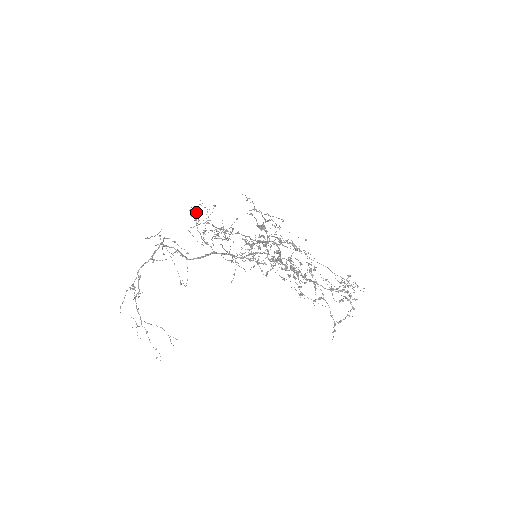
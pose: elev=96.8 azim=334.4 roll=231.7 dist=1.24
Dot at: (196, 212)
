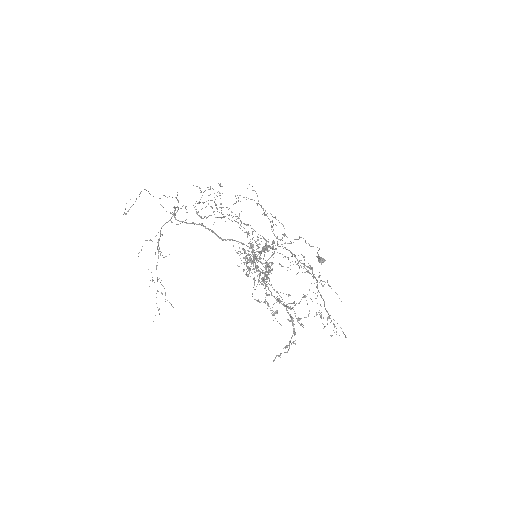
Dot at: occluded
